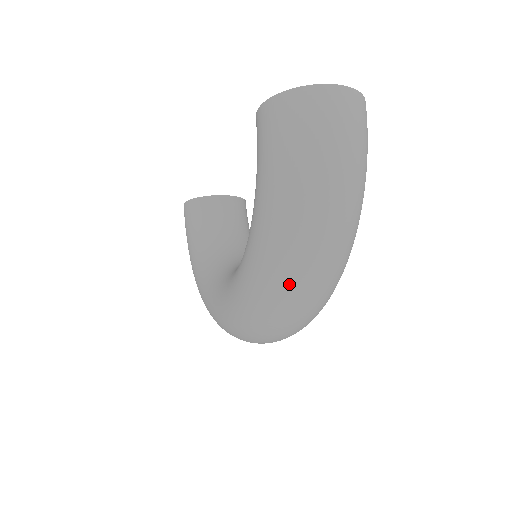
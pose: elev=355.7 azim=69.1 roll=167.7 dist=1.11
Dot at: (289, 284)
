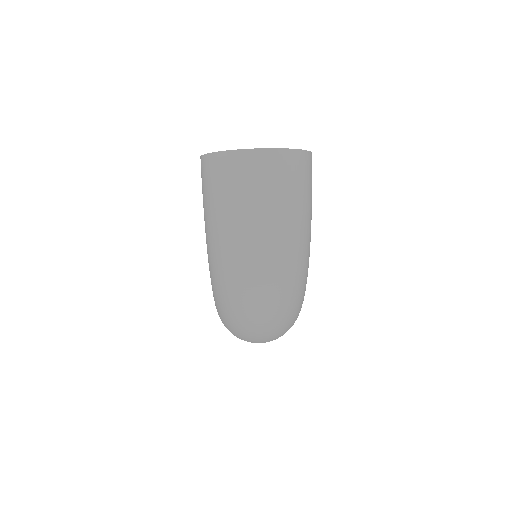
Dot at: (237, 318)
